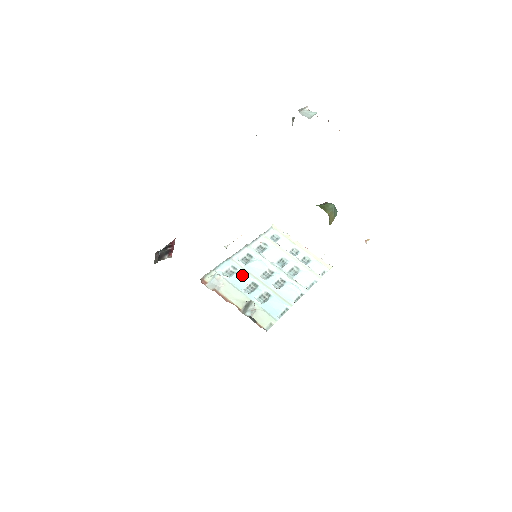
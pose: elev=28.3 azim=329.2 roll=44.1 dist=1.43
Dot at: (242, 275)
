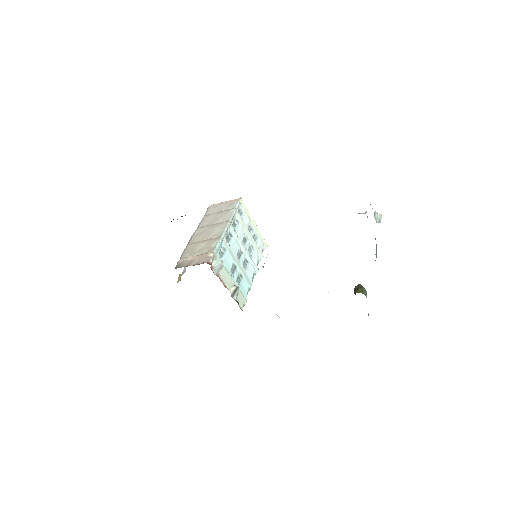
Dot at: (229, 257)
